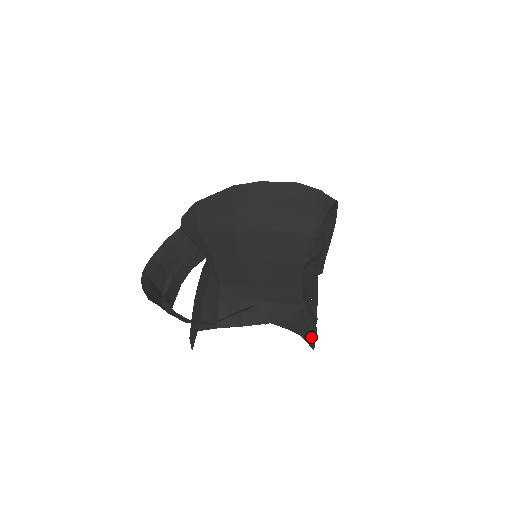
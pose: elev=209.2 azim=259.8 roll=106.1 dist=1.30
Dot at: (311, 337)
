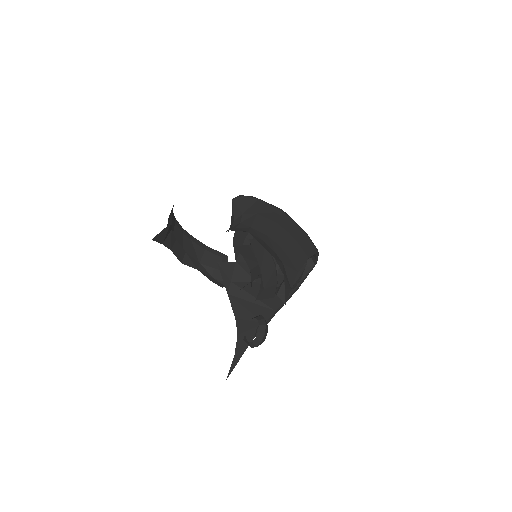
Dot at: occluded
